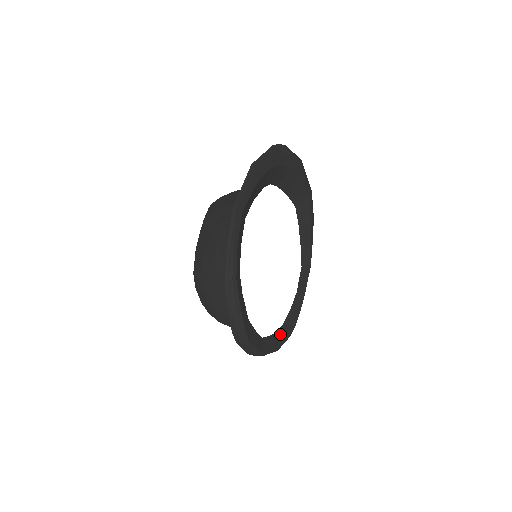
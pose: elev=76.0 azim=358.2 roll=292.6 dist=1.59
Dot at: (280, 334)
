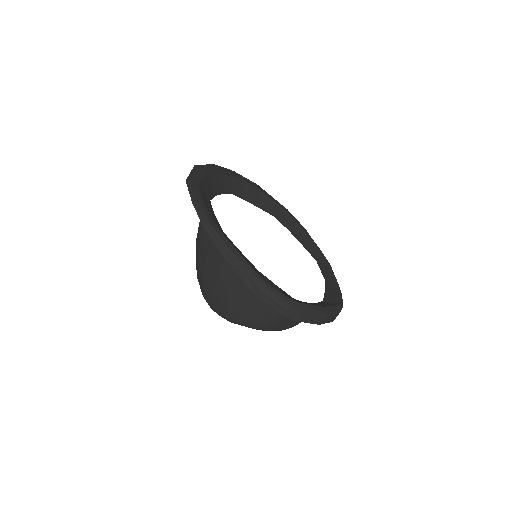
Dot at: (322, 304)
